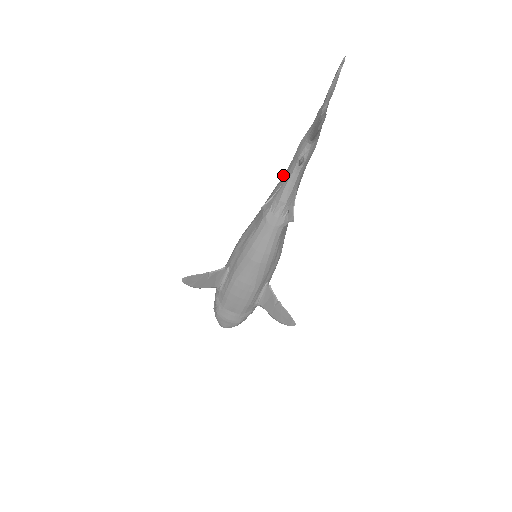
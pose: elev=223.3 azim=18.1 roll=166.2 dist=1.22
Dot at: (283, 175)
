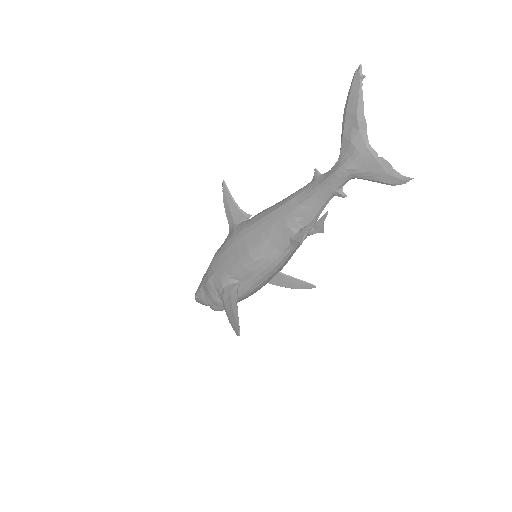
Dot at: (305, 201)
